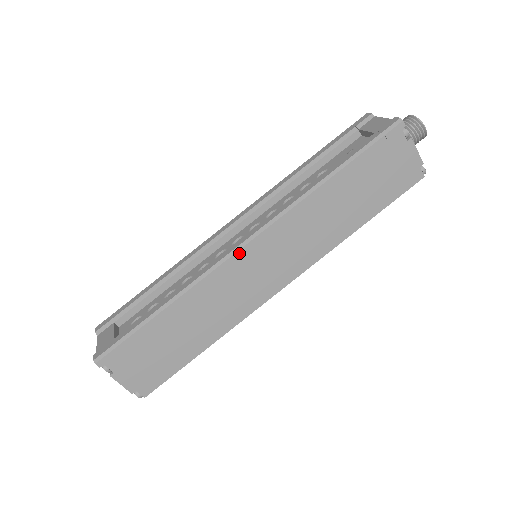
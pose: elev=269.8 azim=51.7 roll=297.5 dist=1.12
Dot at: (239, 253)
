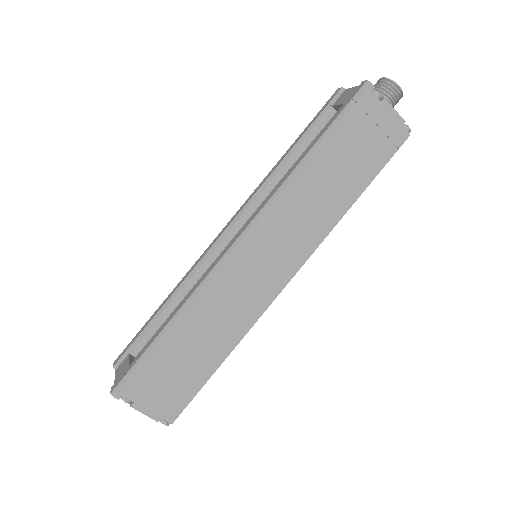
Dot at: (233, 253)
